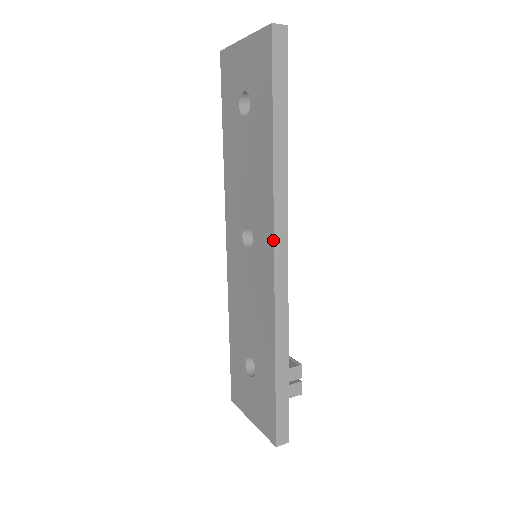
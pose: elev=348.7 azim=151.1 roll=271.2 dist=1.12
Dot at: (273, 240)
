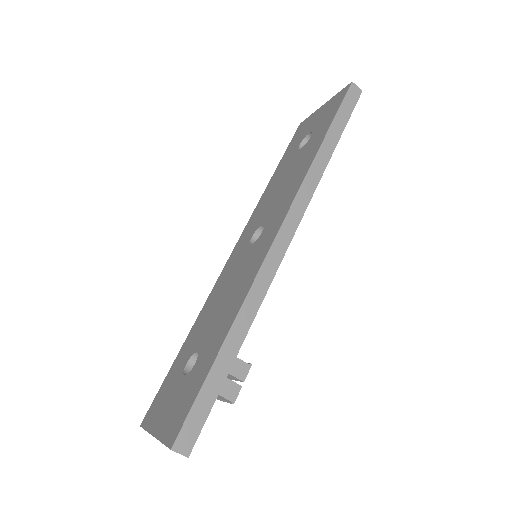
Dot at: (284, 218)
